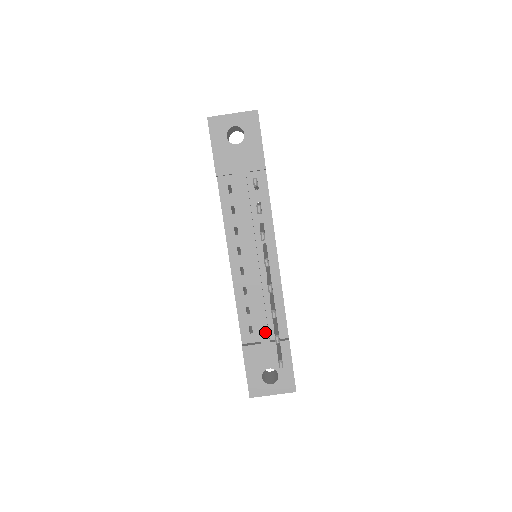
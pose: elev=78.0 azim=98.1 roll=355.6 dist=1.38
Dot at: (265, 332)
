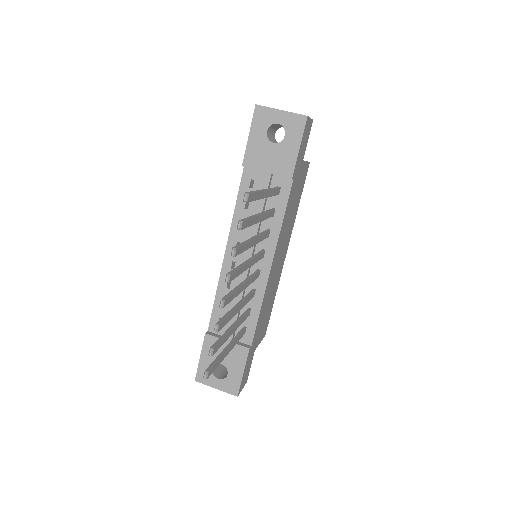
Dot at: occluded
